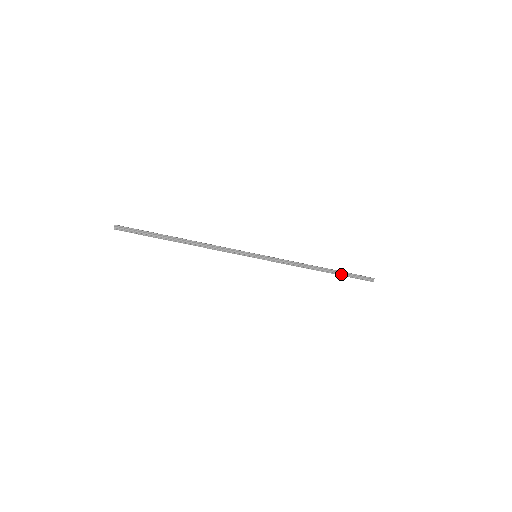
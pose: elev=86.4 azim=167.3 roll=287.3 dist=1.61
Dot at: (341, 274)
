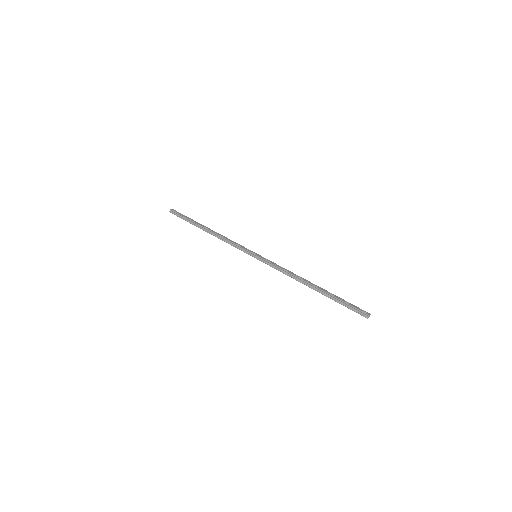
Dot at: (331, 297)
